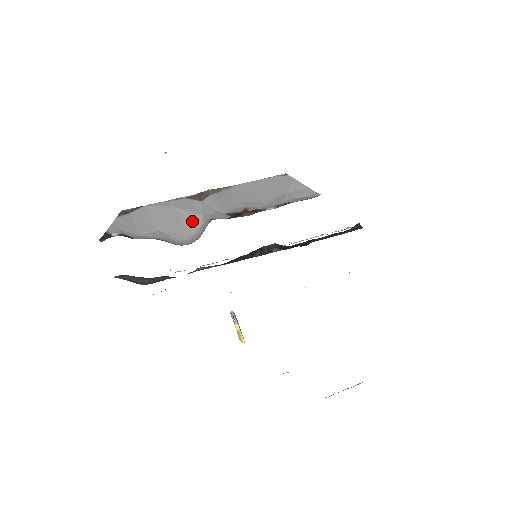
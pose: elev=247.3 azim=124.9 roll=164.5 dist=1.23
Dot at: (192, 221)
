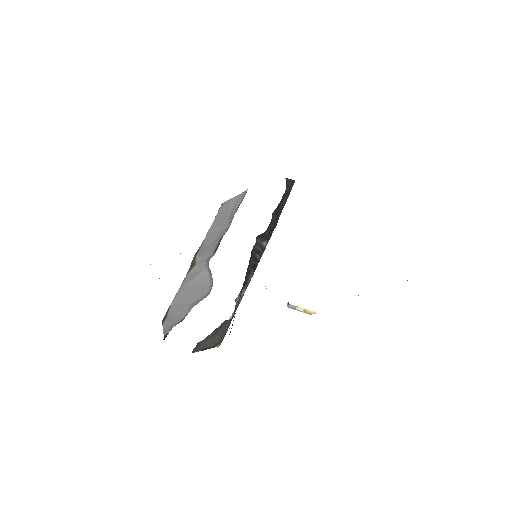
Dot at: (202, 279)
